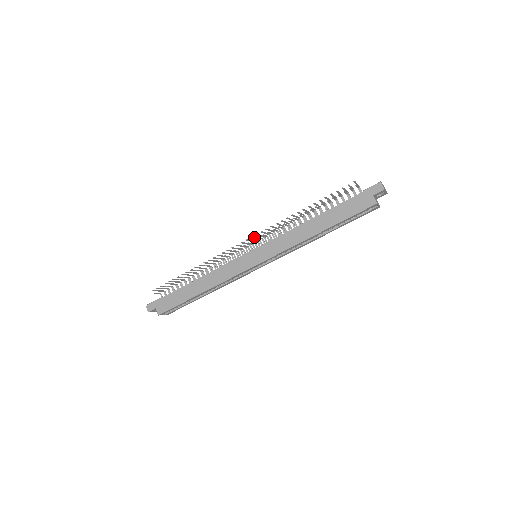
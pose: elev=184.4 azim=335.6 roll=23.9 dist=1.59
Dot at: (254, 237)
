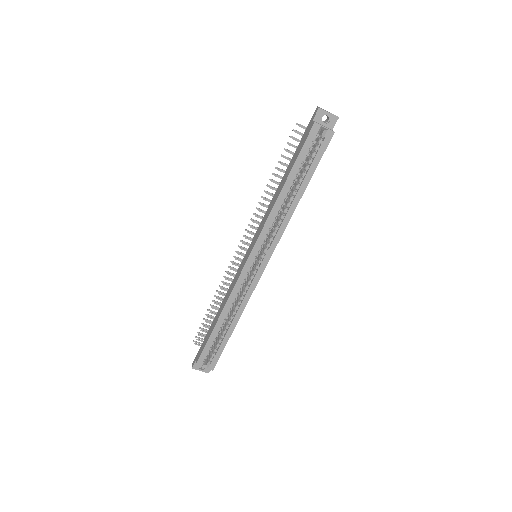
Dot at: (249, 237)
